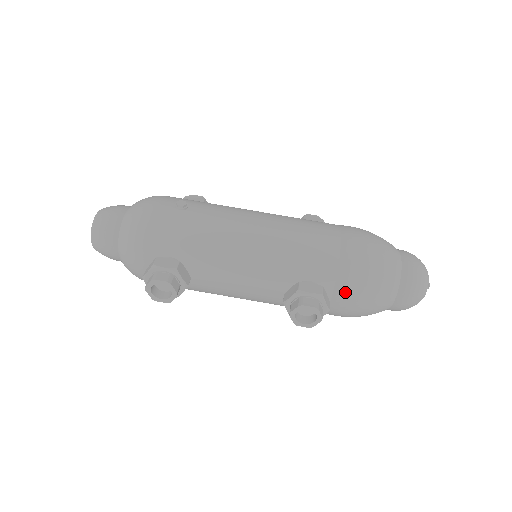
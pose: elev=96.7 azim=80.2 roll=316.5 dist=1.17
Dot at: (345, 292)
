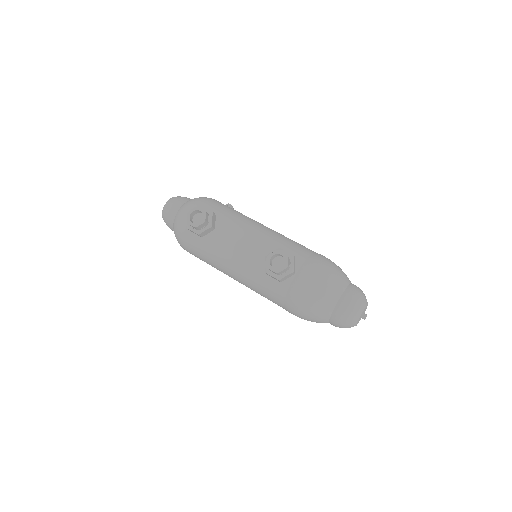
Dot at: (308, 270)
